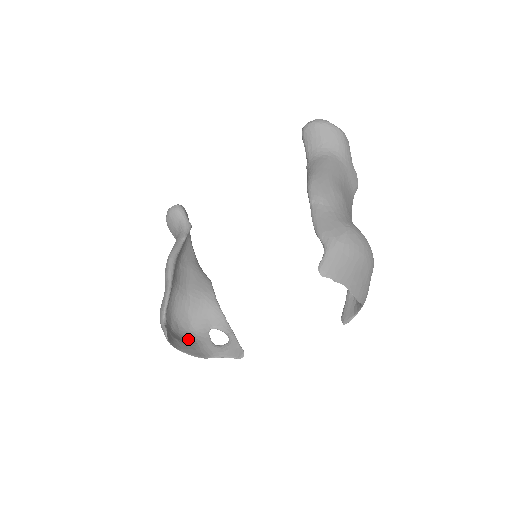
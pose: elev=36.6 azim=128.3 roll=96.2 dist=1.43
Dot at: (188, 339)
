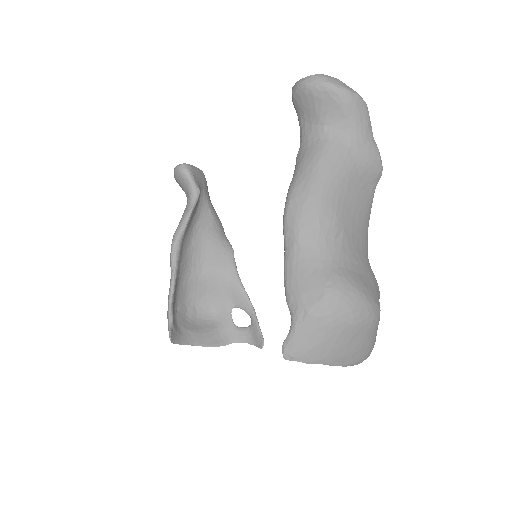
Dot at: (207, 323)
